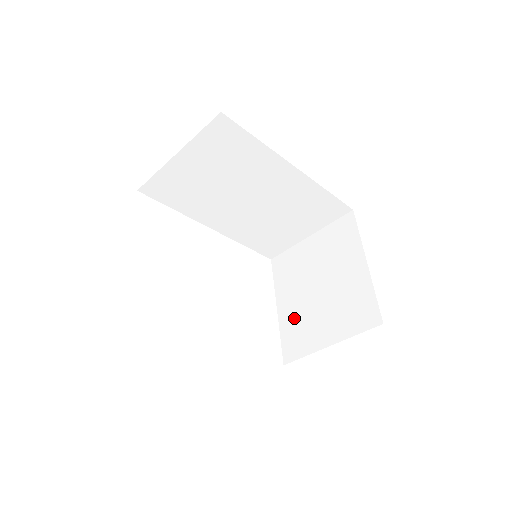
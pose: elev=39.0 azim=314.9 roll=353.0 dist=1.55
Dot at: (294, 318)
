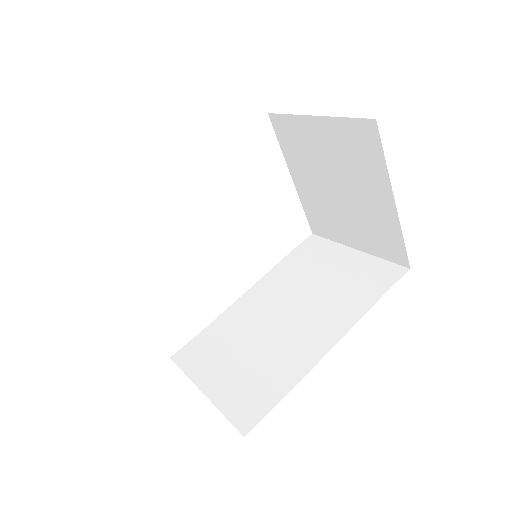
Dot at: (314, 202)
